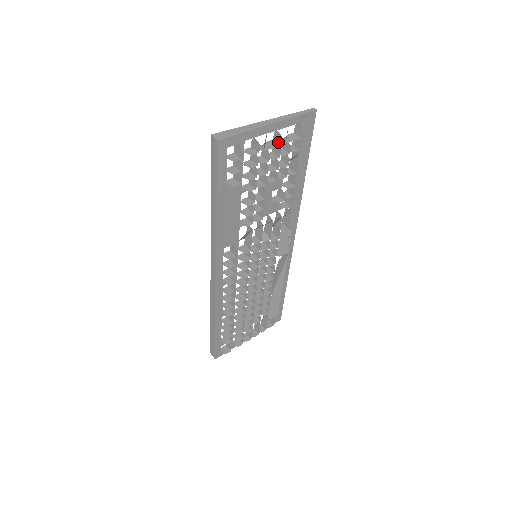
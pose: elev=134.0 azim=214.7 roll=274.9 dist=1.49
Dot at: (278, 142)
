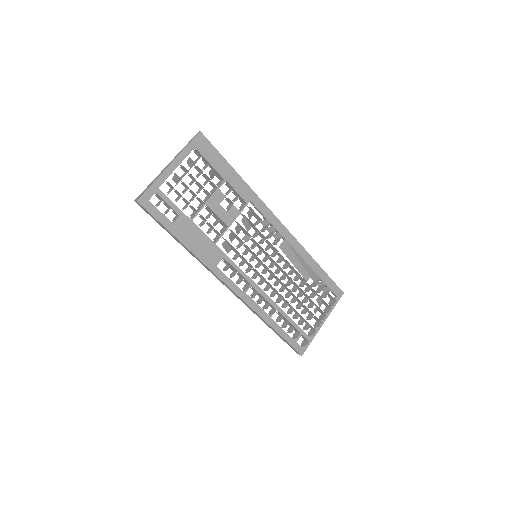
Dot at: (186, 171)
